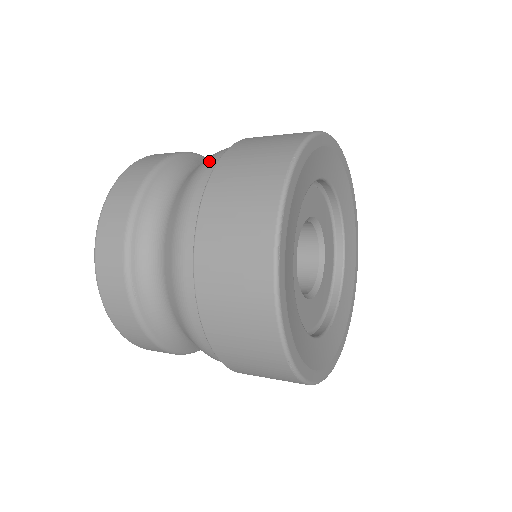
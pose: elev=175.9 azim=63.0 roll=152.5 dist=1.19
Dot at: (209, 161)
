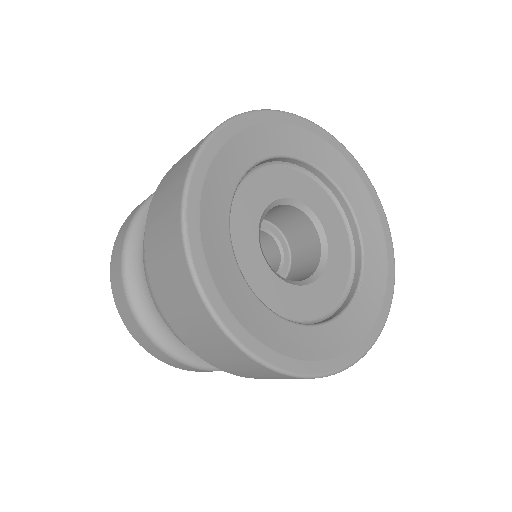
Dot at: occluded
